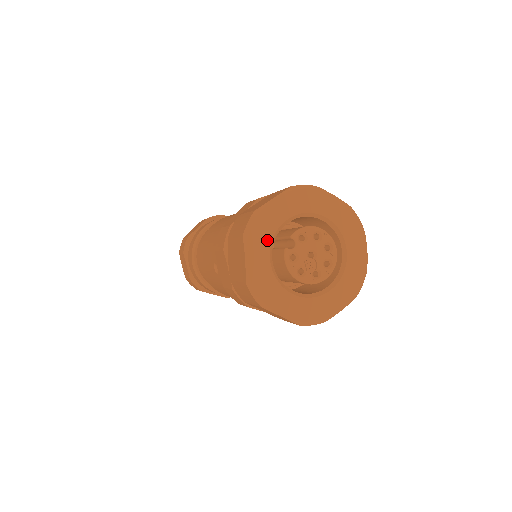
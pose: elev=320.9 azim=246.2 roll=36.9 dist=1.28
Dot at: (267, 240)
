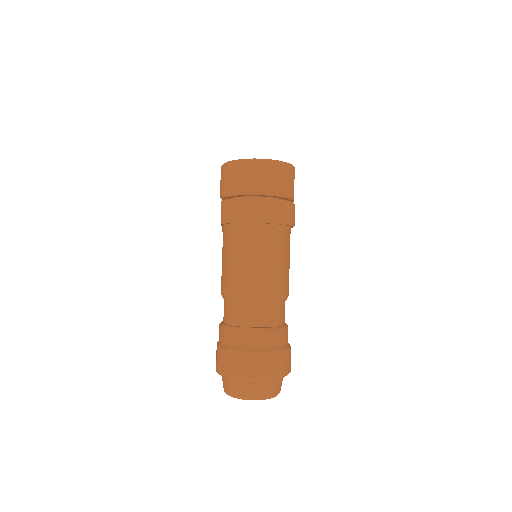
Dot at: occluded
